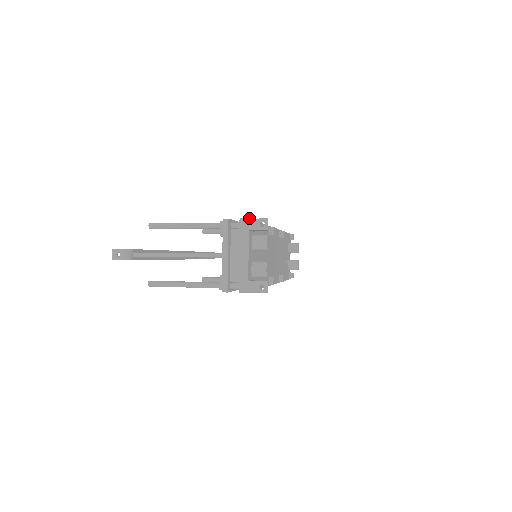
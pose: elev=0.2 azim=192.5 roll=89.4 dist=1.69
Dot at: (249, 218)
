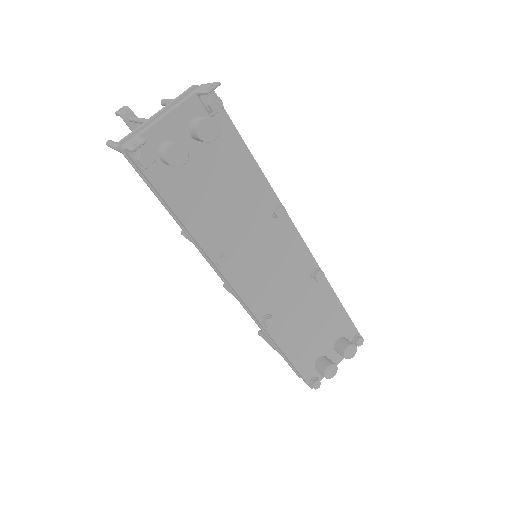
Dot at: occluded
